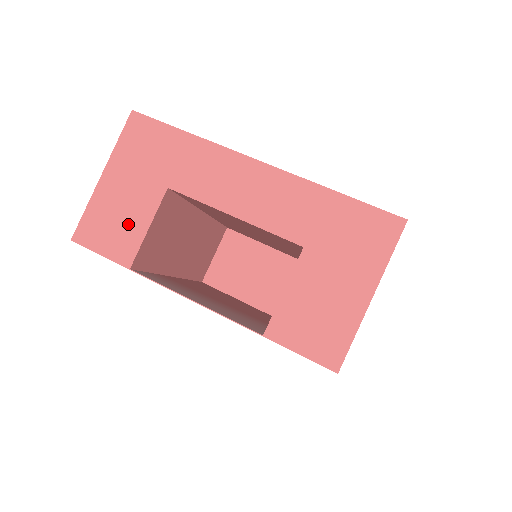
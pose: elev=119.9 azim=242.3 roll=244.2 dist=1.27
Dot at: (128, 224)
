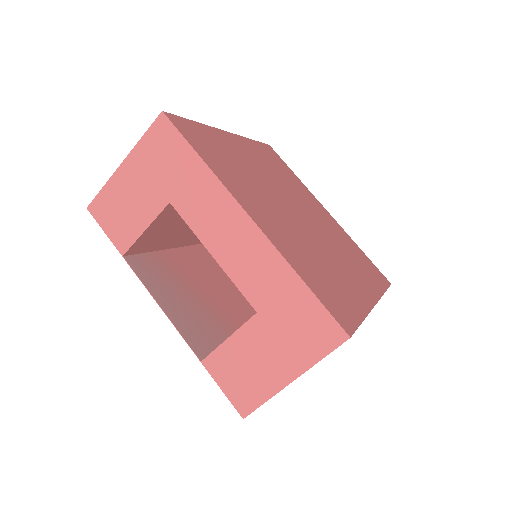
Dot at: (131, 218)
